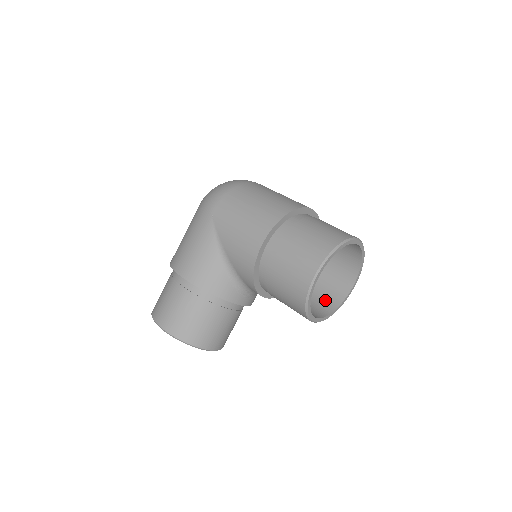
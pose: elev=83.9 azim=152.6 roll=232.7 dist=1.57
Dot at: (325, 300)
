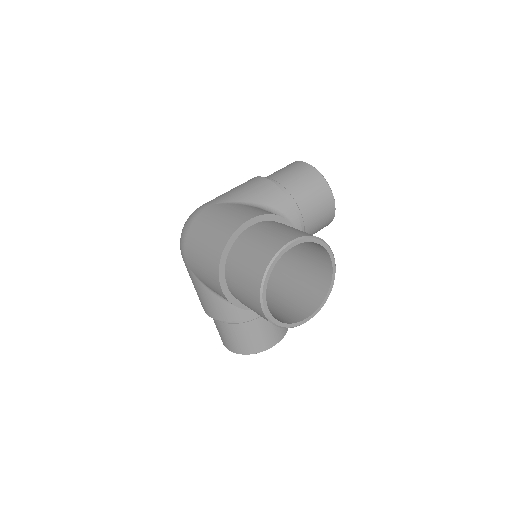
Dot at: (318, 282)
